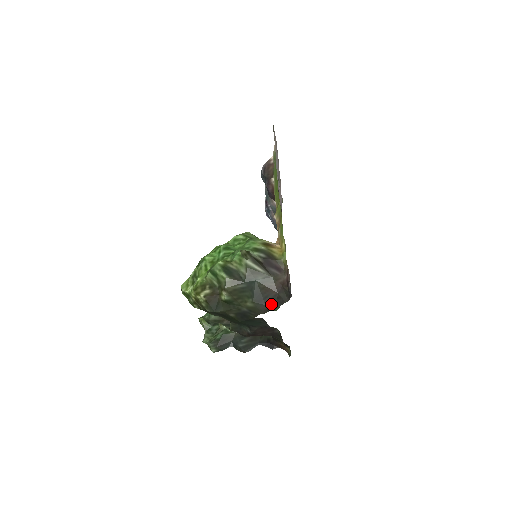
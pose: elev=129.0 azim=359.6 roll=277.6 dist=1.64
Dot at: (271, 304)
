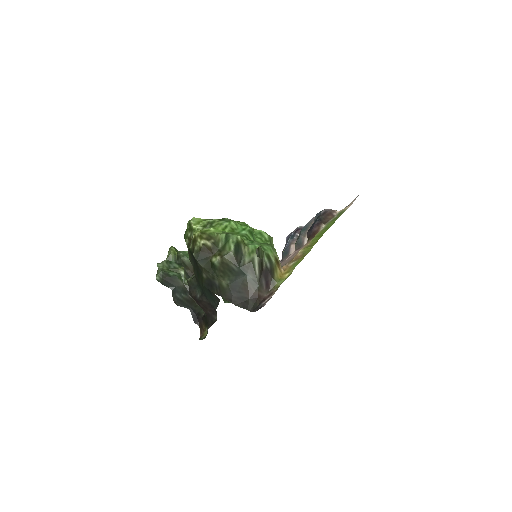
Dot at: (237, 299)
